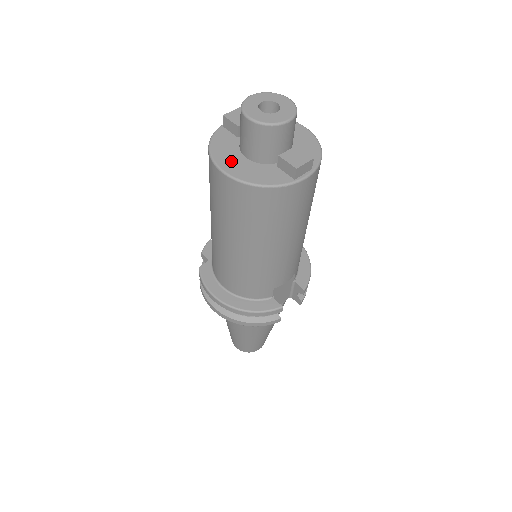
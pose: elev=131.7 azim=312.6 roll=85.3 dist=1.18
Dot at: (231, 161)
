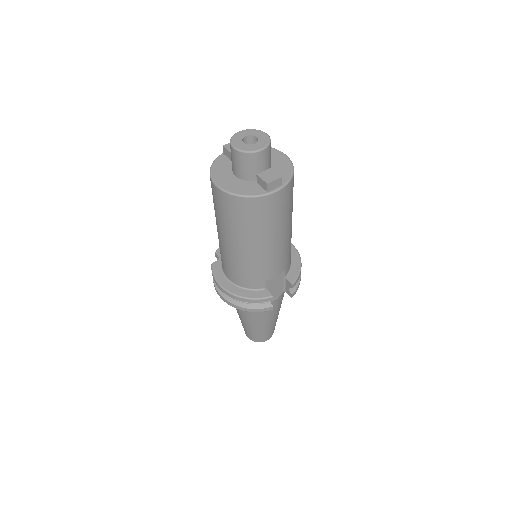
Dot at: (224, 178)
